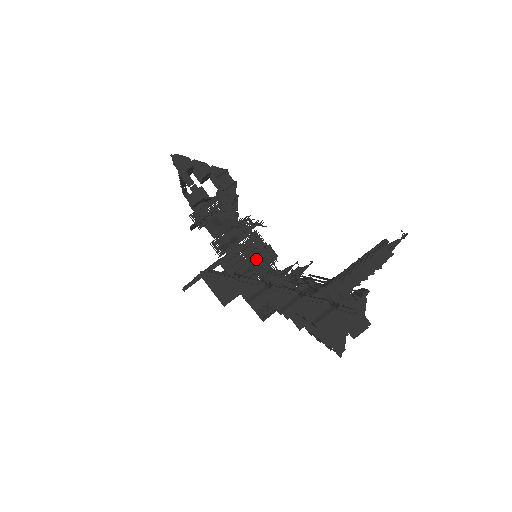
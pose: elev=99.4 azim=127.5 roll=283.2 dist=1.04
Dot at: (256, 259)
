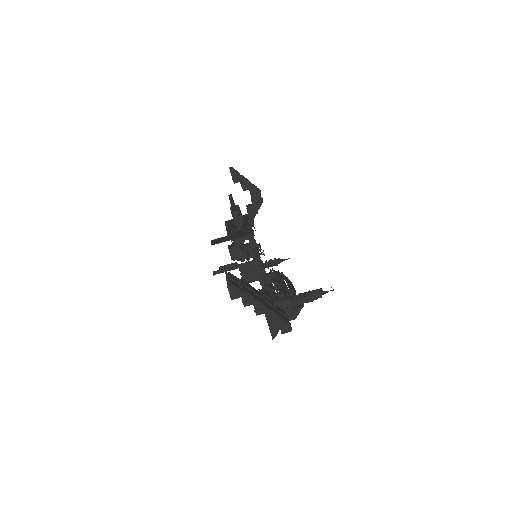
Dot at: (255, 271)
